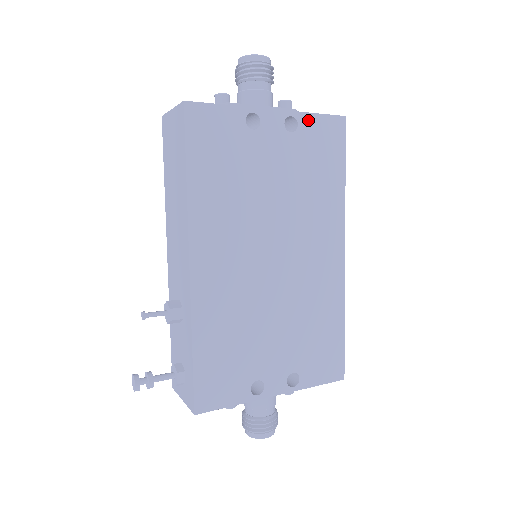
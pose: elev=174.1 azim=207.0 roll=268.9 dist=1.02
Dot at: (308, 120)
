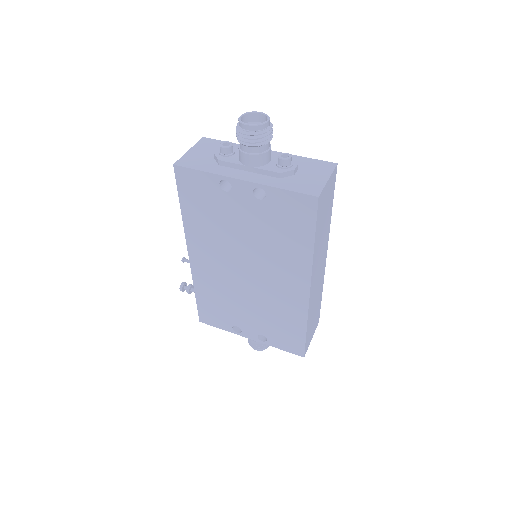
Dot at: (276, 193)
